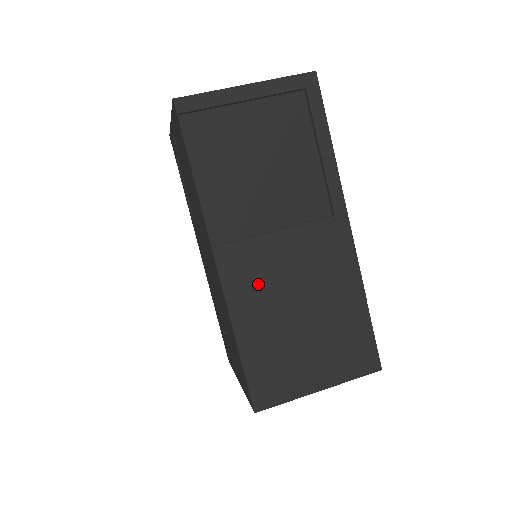
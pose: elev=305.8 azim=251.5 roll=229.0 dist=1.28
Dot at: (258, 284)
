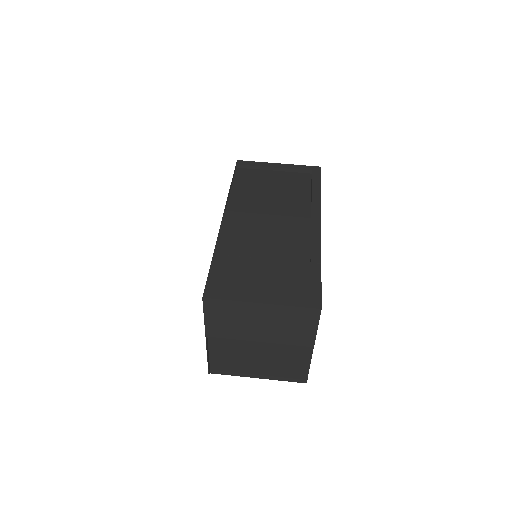
Dot at: (244, 233)
